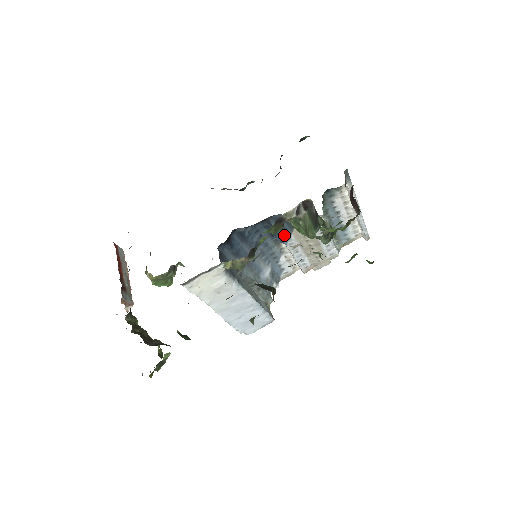
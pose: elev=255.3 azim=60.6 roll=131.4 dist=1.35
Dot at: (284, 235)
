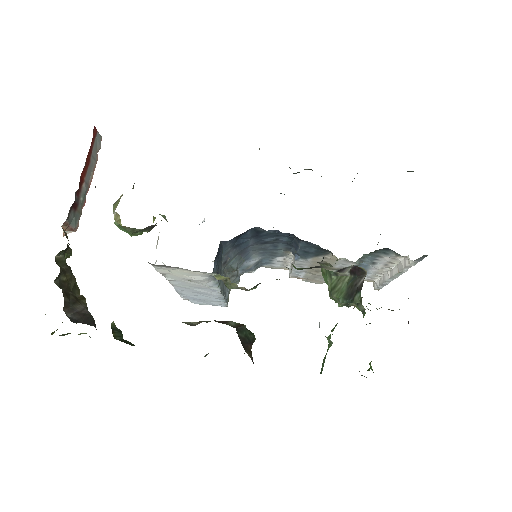
Dot at: (302, 254)
